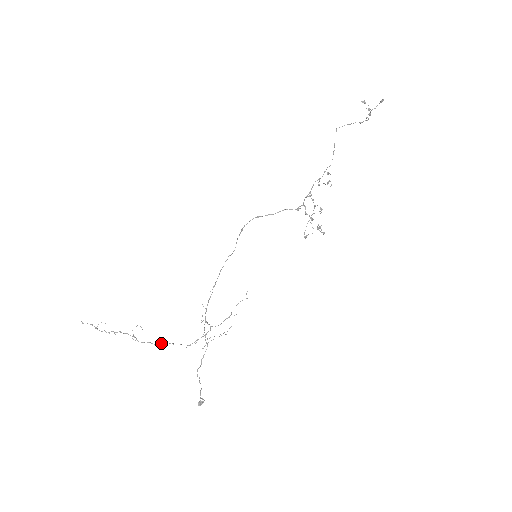
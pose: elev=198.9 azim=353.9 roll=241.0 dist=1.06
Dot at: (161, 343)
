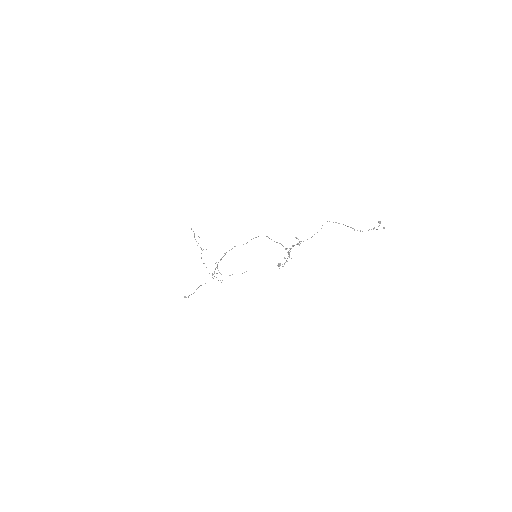
Dot at: (204, 263)
